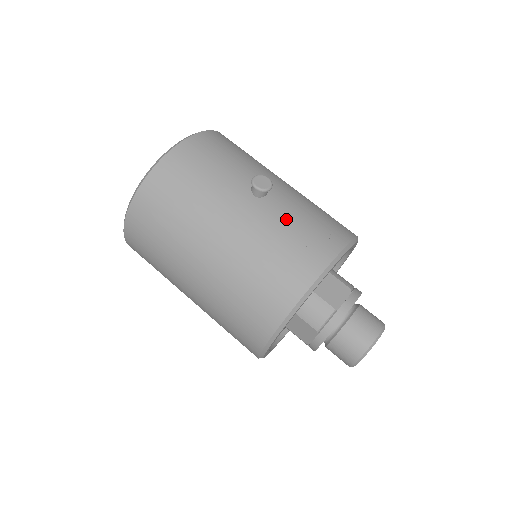
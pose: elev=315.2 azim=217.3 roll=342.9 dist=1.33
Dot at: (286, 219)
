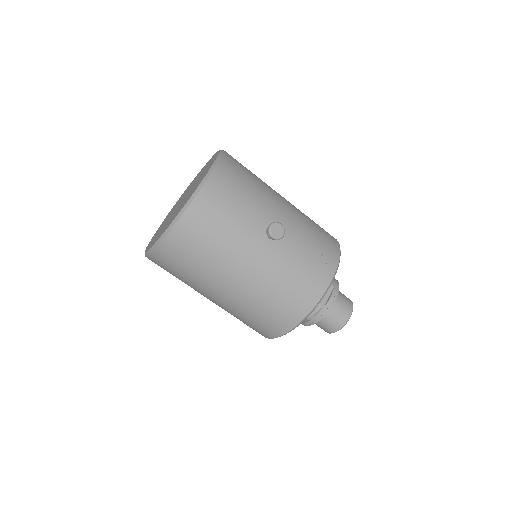
Dot at: (294, 255)
